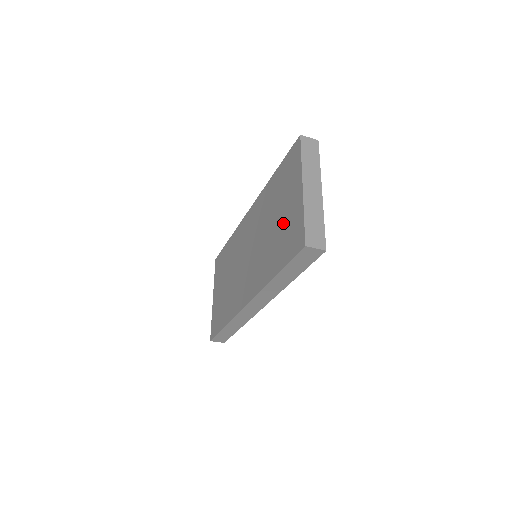
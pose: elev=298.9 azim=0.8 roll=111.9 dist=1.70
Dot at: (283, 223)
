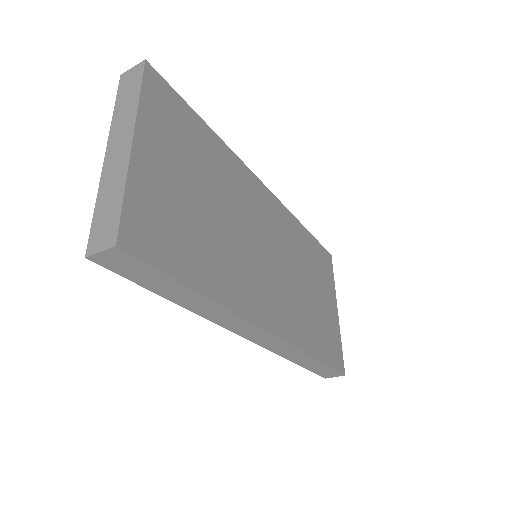
Dot at: occluded
